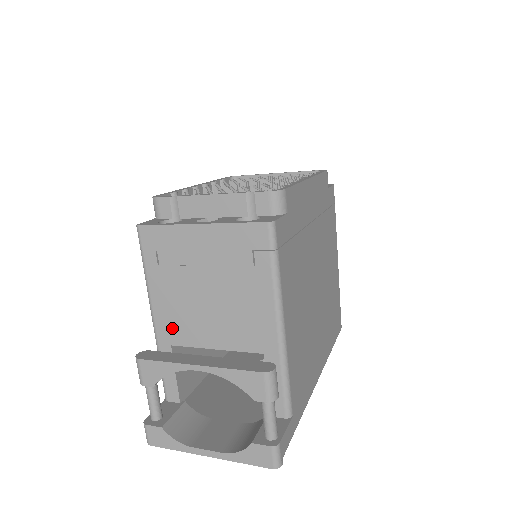
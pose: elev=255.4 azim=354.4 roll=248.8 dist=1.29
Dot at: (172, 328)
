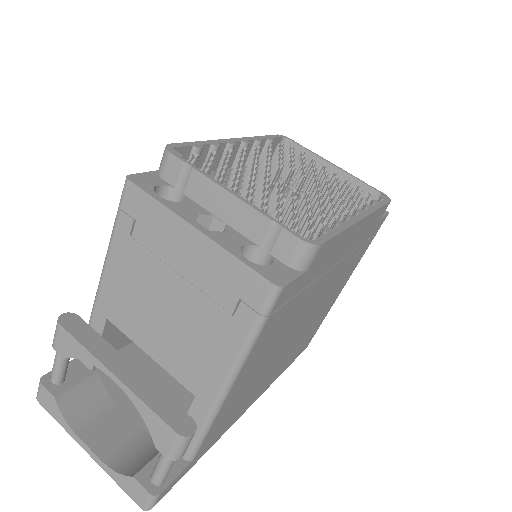
Dot at: (115, 305)
